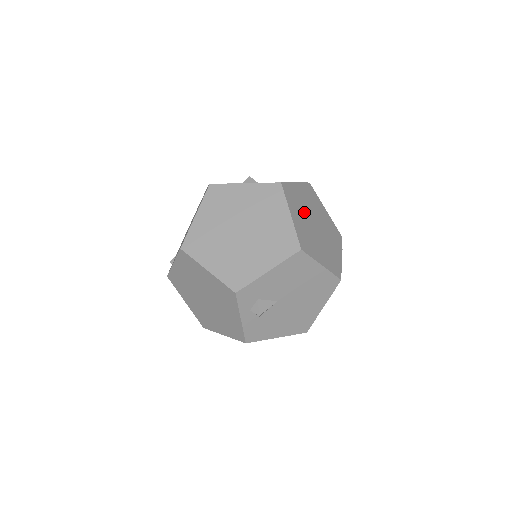
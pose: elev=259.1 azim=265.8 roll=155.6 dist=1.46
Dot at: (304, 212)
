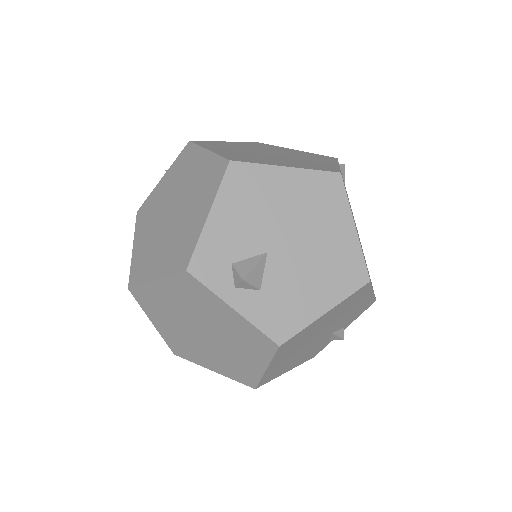
Dot at: (241, 150)
